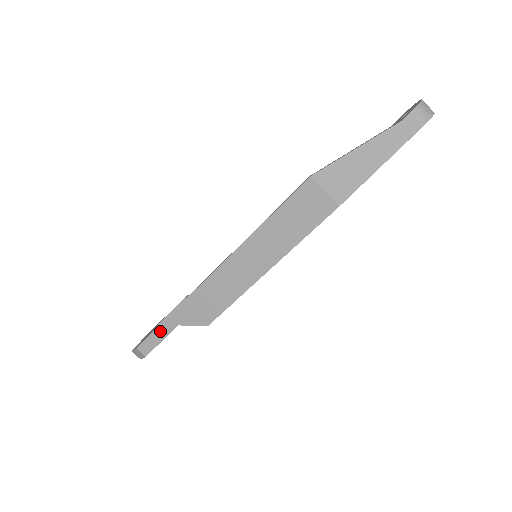
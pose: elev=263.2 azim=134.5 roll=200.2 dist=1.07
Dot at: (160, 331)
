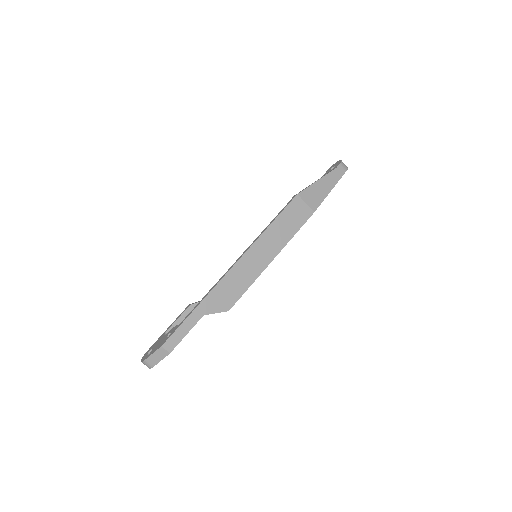
Dot at: (187, 324)
